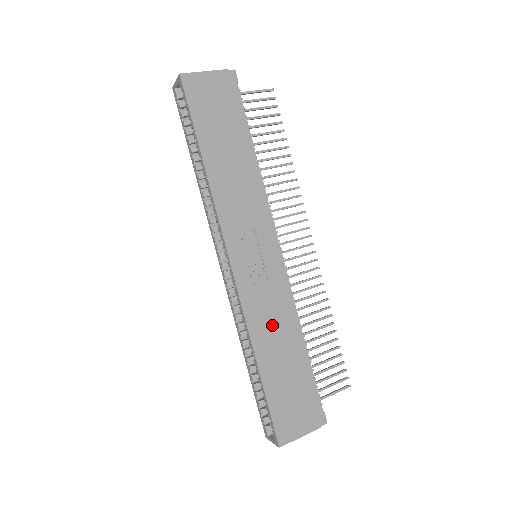
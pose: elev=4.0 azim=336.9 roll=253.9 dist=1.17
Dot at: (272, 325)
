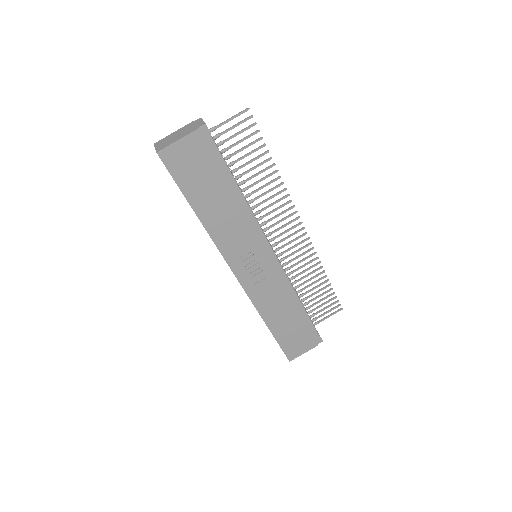
Dot at: (274, 302)
